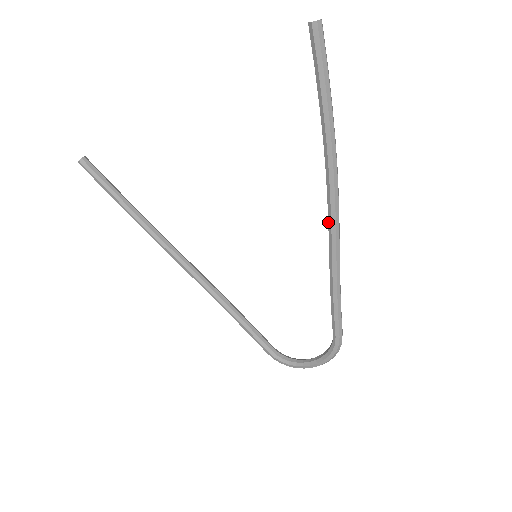
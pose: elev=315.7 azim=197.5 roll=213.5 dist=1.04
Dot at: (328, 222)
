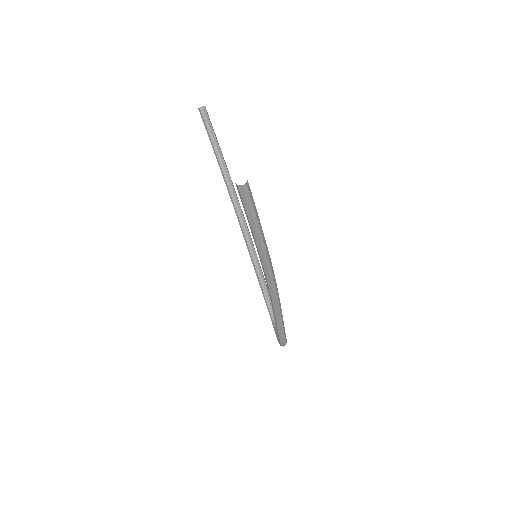
Dot at: occluded
